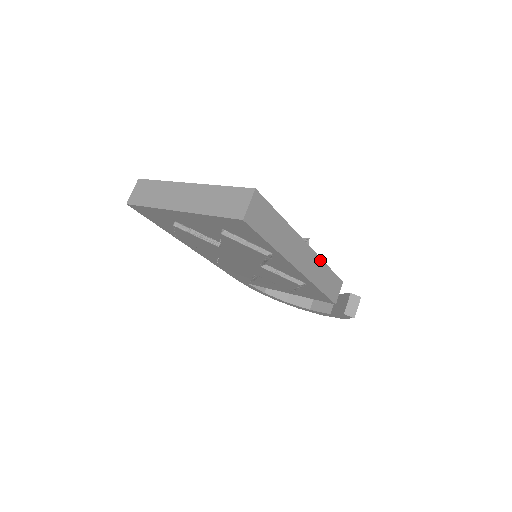
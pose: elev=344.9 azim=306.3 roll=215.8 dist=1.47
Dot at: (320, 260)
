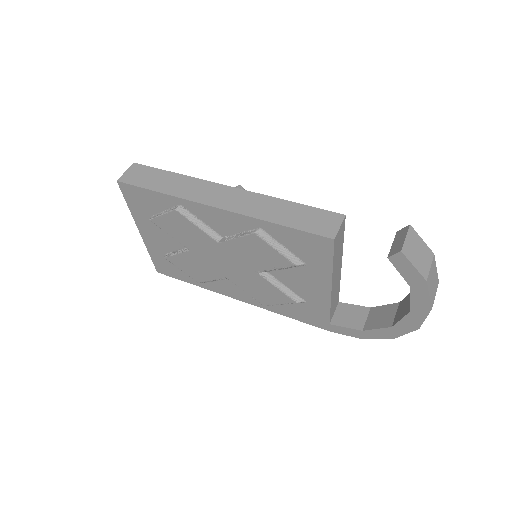
Dot at: (266, 197)
